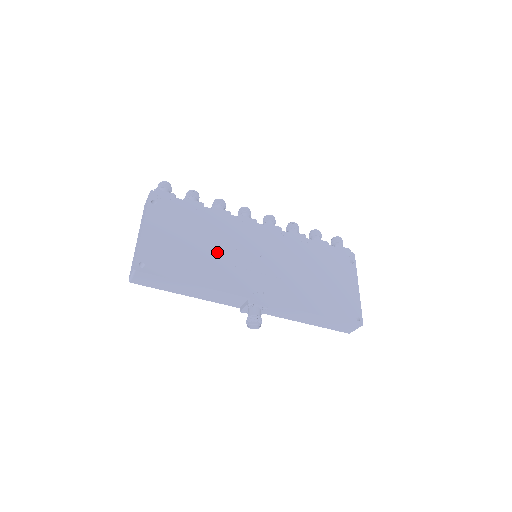
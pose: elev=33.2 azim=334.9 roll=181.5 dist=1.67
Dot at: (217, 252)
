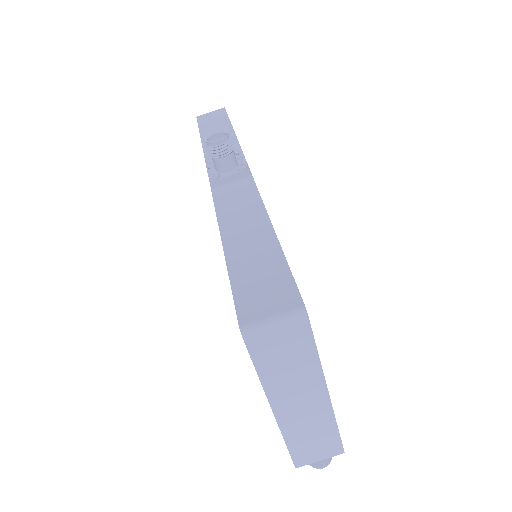
Dot at: occluded
